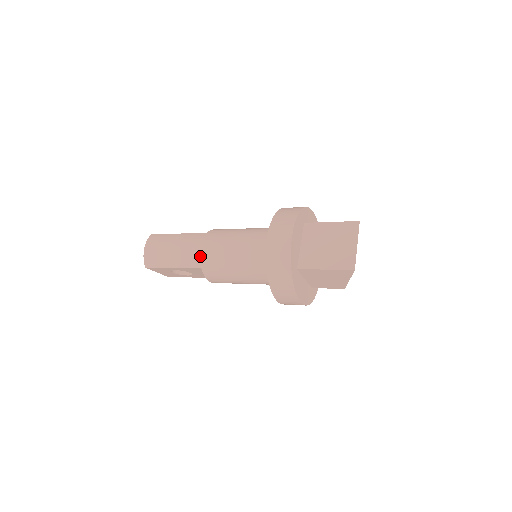
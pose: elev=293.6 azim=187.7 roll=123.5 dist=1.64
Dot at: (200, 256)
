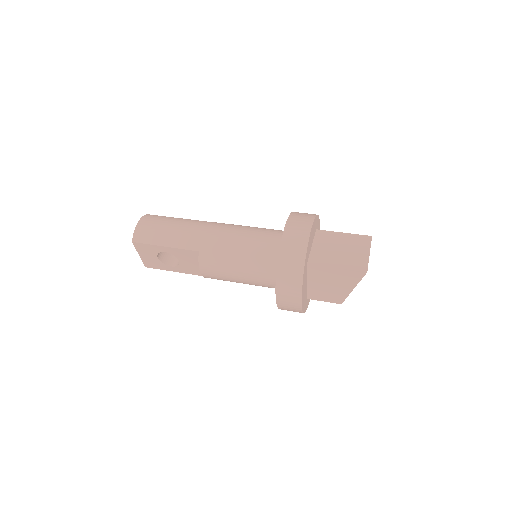
Dot at: (201, 238)
